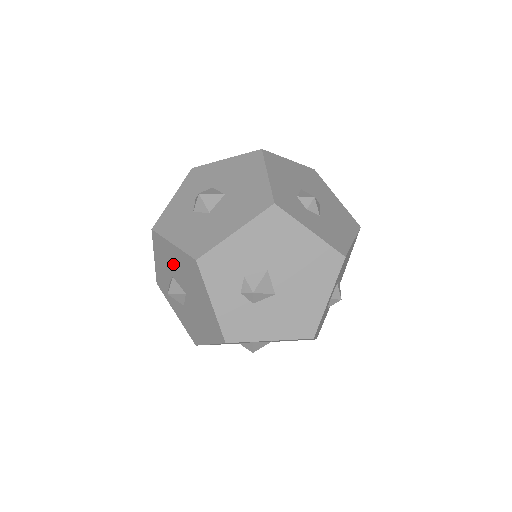
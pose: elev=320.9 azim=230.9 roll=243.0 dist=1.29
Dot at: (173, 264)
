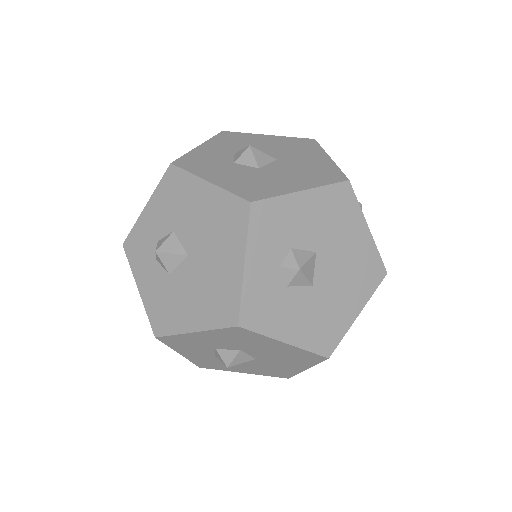
Dot at: (188, 211)
